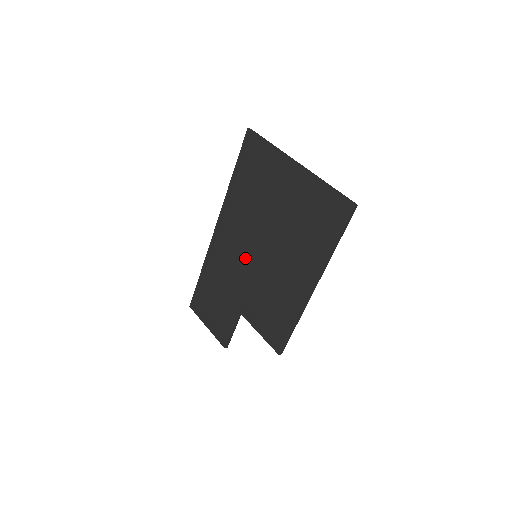
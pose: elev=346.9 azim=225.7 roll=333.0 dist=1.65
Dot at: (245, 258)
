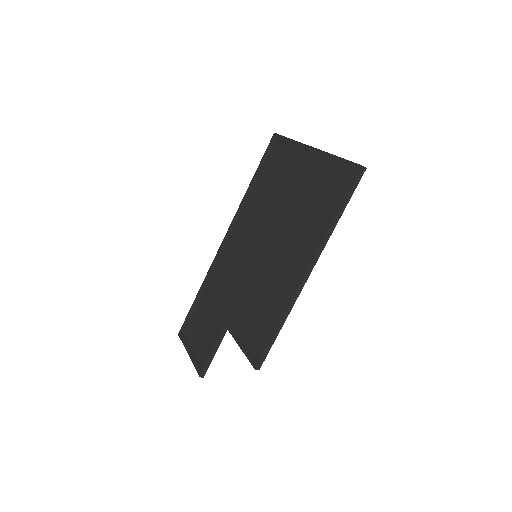
Dot at: (245, 262)
